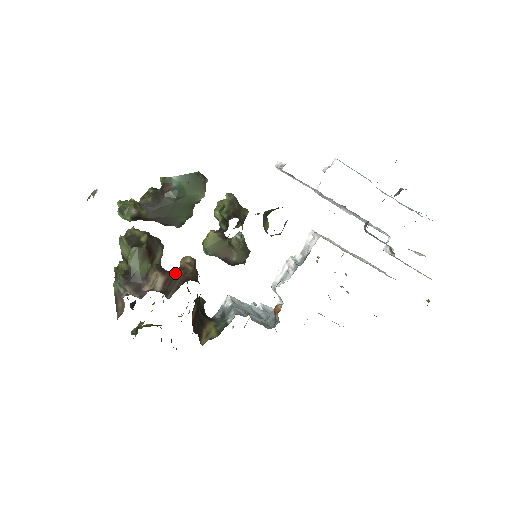
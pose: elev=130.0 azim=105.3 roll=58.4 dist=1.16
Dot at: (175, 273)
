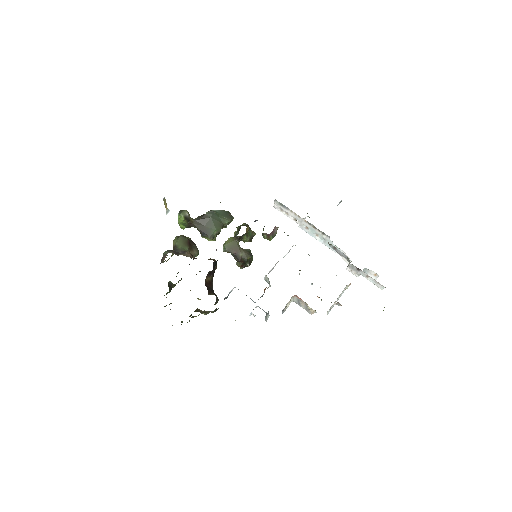
Dot at: occluded
